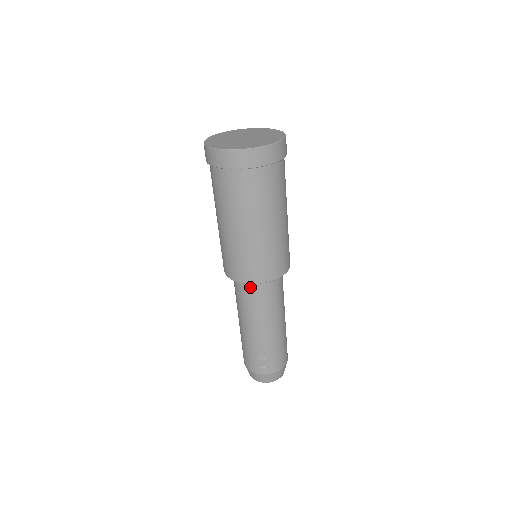
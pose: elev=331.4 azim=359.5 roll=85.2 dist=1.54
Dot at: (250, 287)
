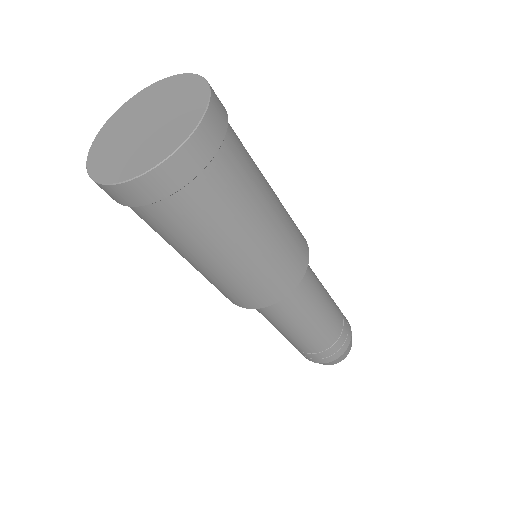
Dot at: occluded
